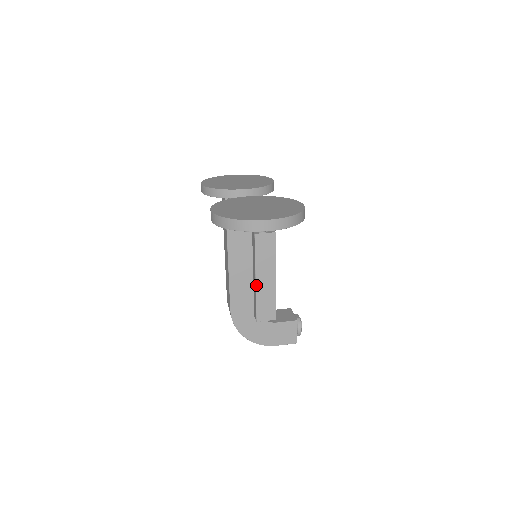
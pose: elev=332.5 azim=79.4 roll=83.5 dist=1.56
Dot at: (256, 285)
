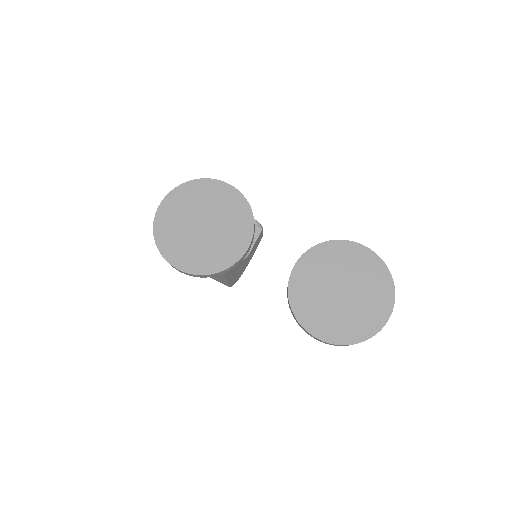
Dot at: occluded
